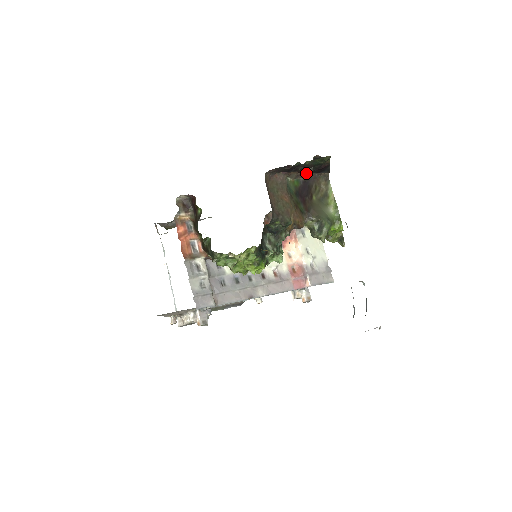
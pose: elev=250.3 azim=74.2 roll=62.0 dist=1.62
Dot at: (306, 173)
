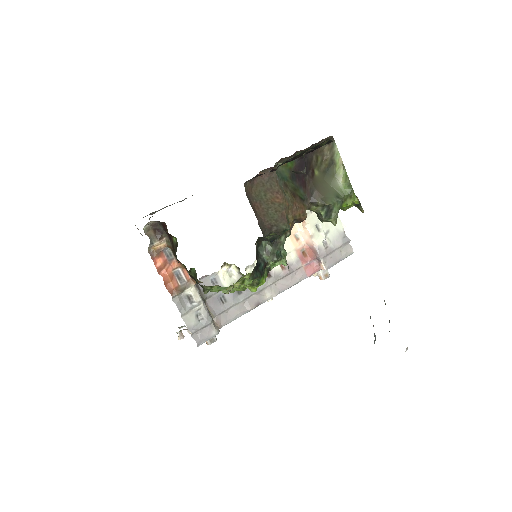
Dot at: (301, 150)
